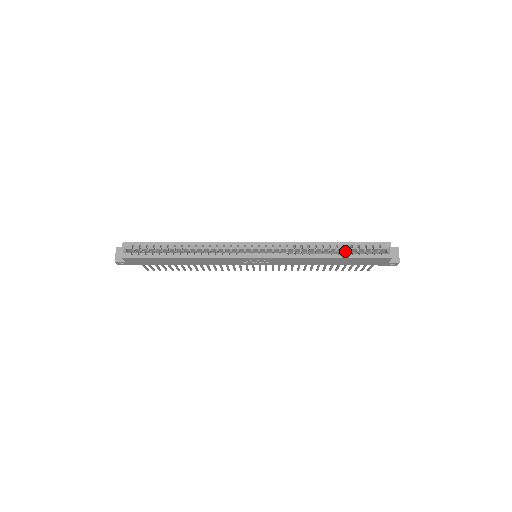
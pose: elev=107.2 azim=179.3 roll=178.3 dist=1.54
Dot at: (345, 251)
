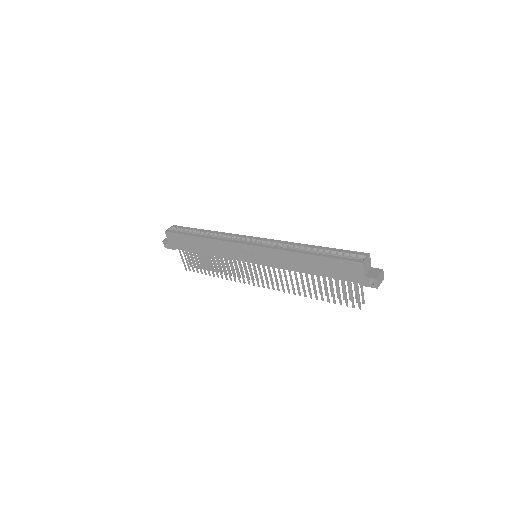
Dot at: occluded
